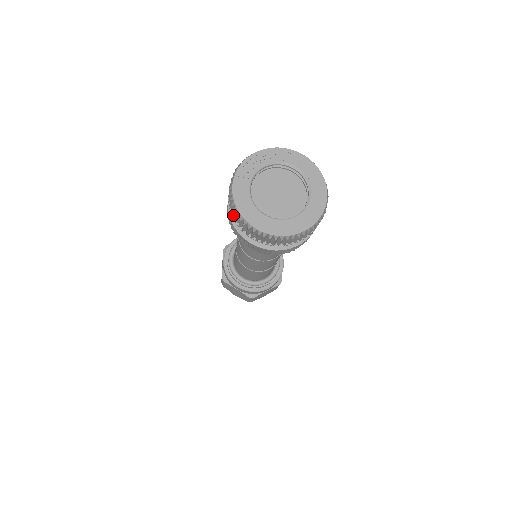
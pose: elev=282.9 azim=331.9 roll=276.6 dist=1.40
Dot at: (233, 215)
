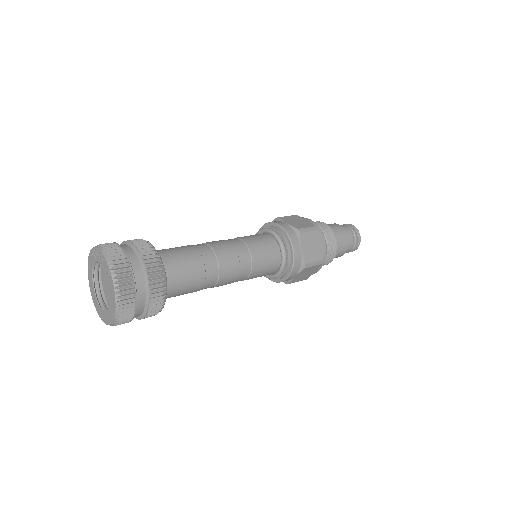
Dot at: occluded
